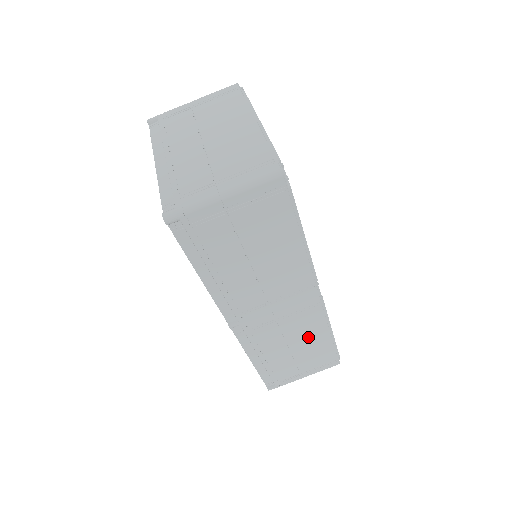
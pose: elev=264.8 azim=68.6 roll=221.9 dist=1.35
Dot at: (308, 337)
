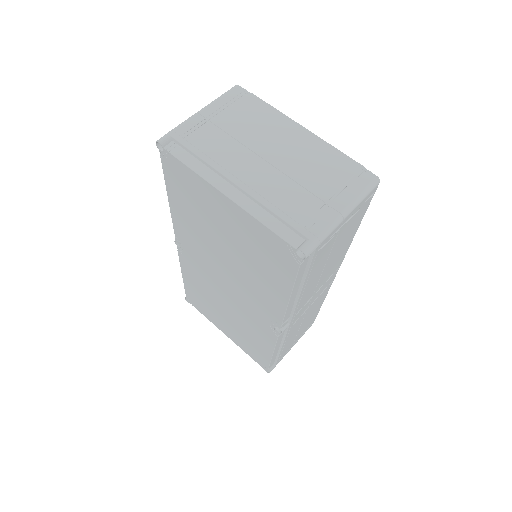
Dot at: (313, 312)
